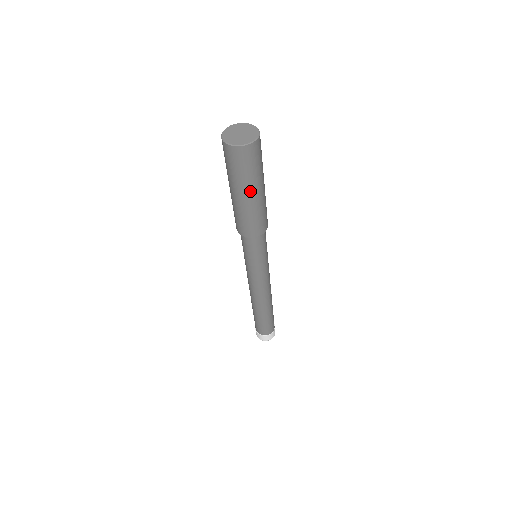
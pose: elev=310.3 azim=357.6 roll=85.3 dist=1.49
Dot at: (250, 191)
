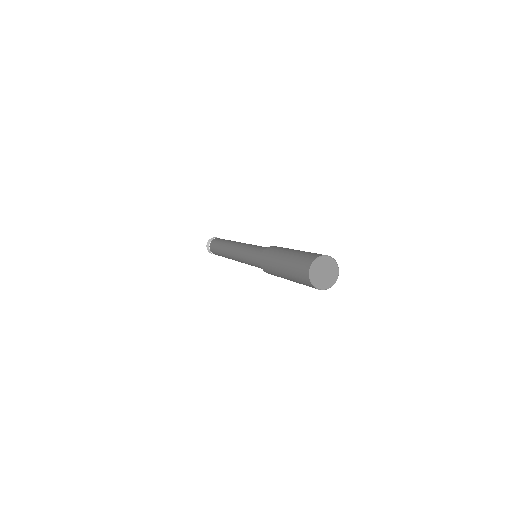
Dot at: (287, 276)
